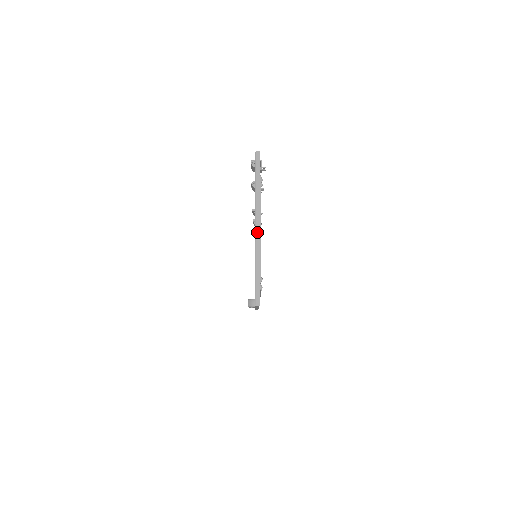
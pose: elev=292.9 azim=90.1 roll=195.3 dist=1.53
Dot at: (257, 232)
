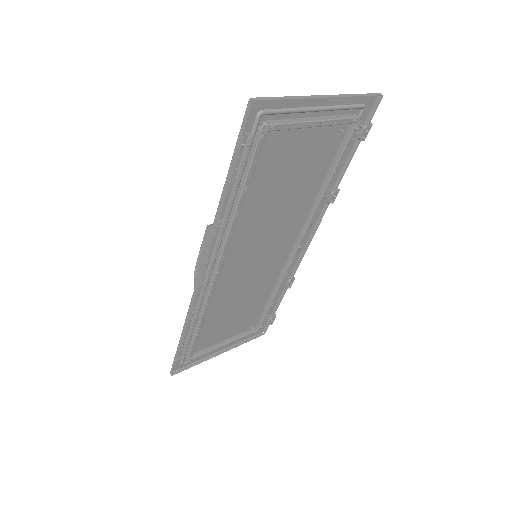
Dot at: (320, 96)
